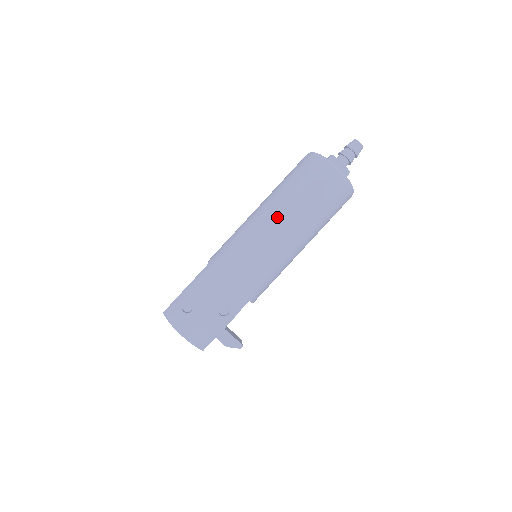
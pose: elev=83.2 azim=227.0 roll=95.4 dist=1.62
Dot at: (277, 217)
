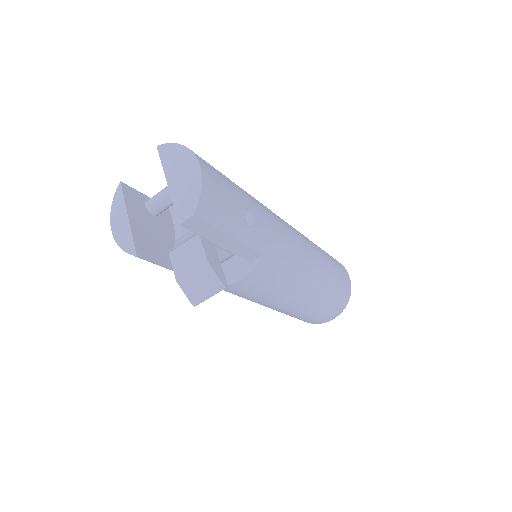
Dot at: occluded
